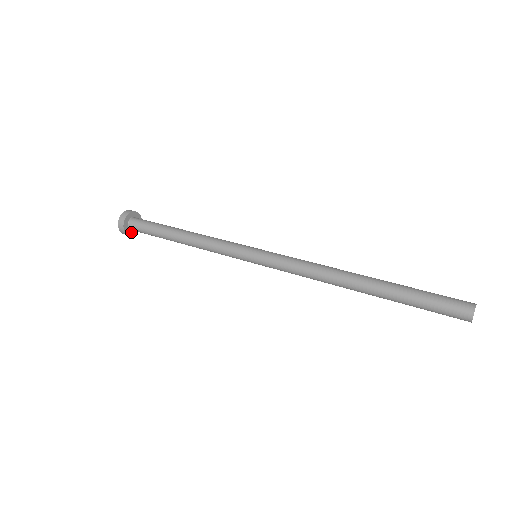
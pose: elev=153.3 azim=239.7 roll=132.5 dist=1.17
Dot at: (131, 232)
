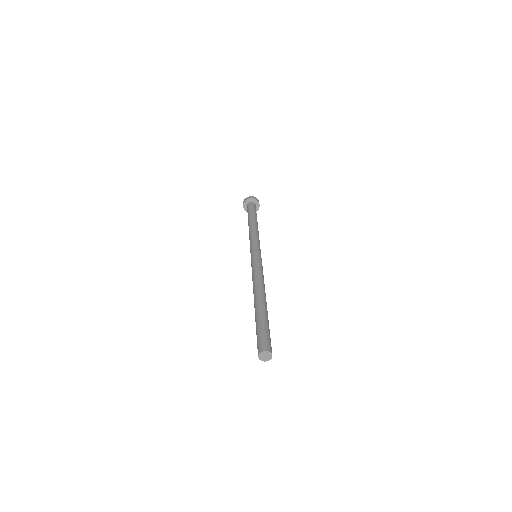
Dot at: occluded
